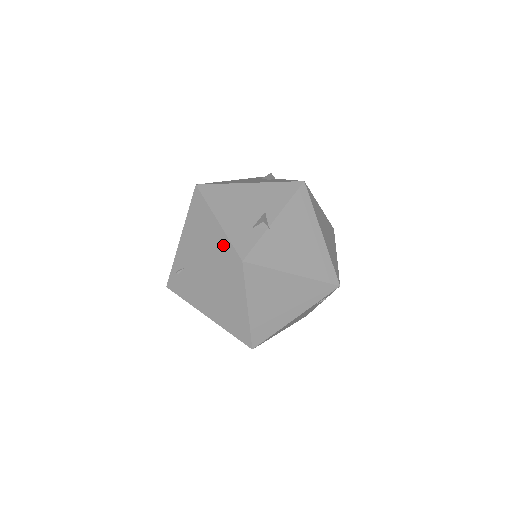
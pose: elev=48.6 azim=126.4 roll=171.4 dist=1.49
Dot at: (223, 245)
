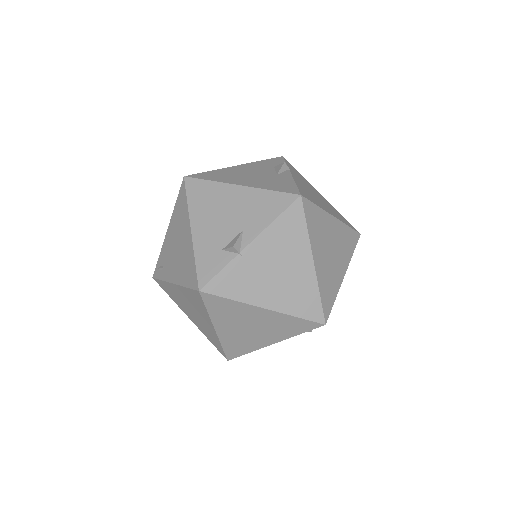
Dot at: (190, 262)
